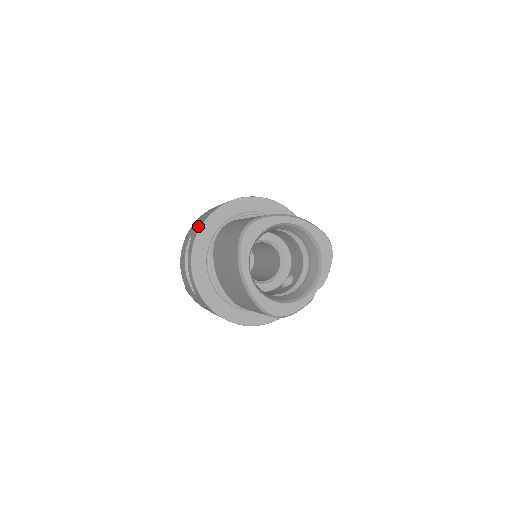
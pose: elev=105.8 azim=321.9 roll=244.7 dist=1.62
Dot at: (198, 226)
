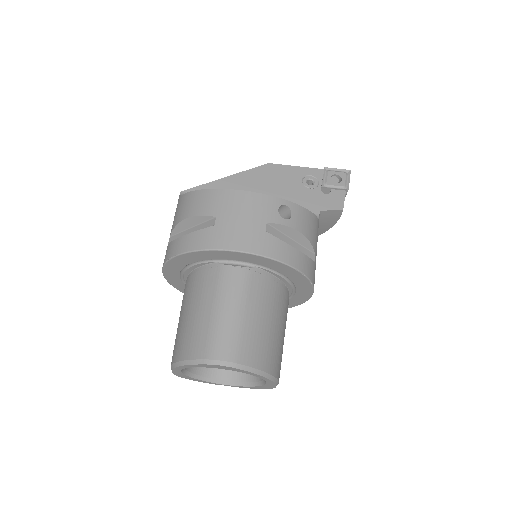
Dot at: (225, 236)
